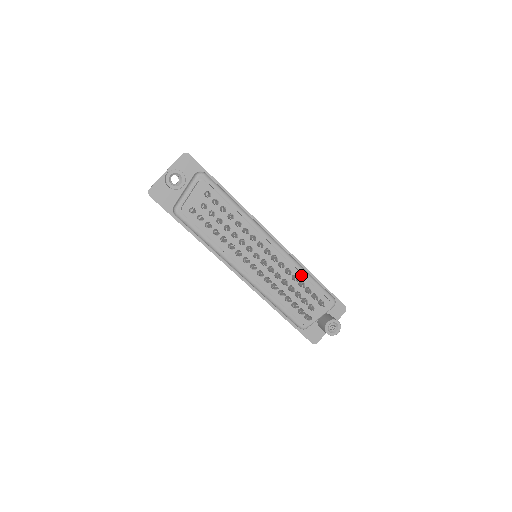
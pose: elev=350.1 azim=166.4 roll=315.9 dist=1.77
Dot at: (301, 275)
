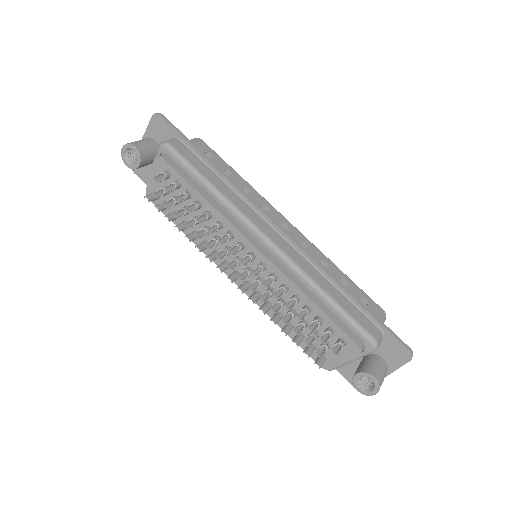
Dot at: (306, 297)
